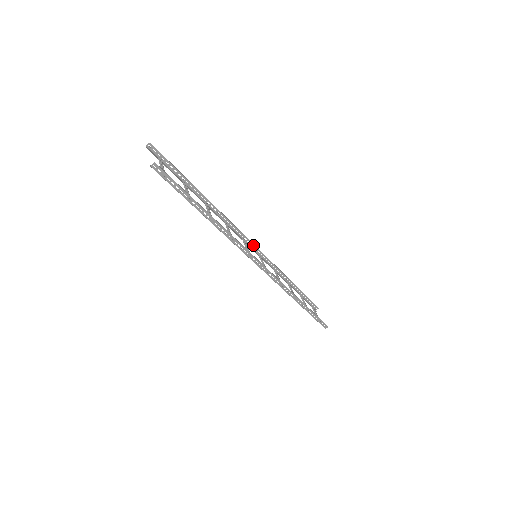
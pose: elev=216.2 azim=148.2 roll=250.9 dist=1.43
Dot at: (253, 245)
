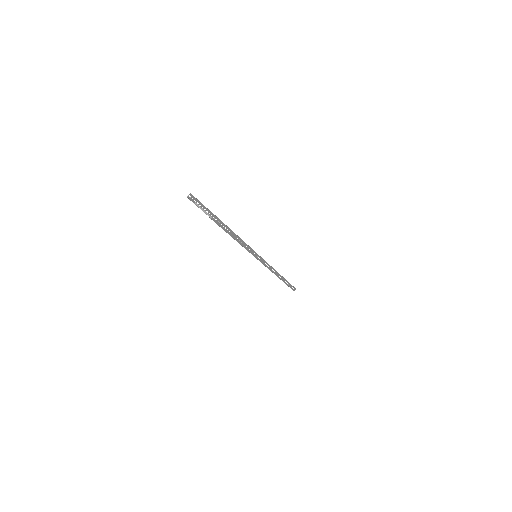
Dot at: occluded
